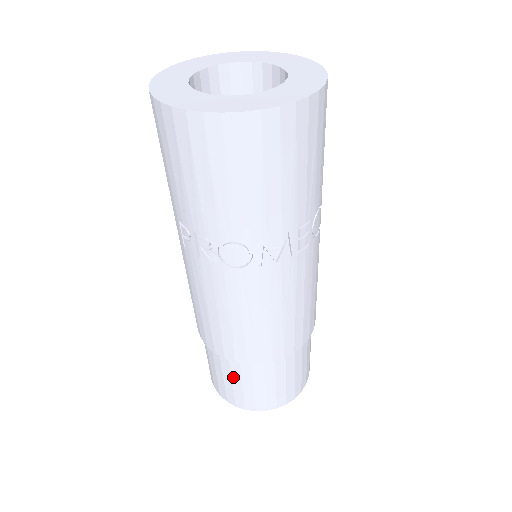
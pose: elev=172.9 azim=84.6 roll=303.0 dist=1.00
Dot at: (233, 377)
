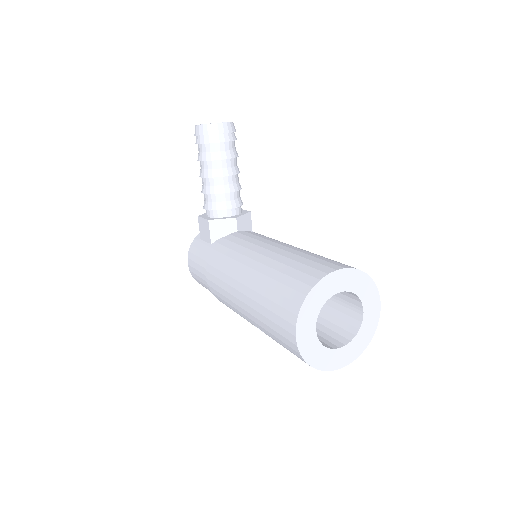
Dot at: occluded
